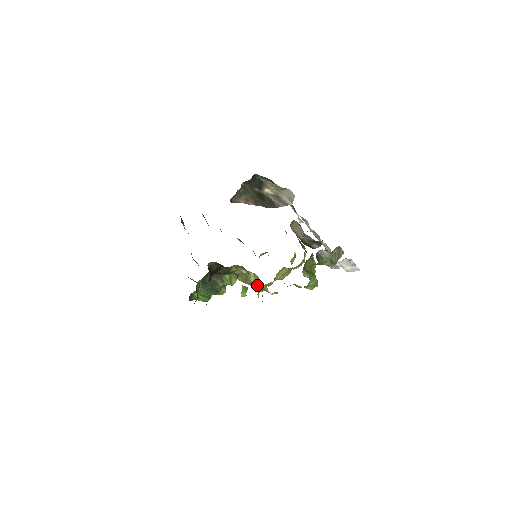
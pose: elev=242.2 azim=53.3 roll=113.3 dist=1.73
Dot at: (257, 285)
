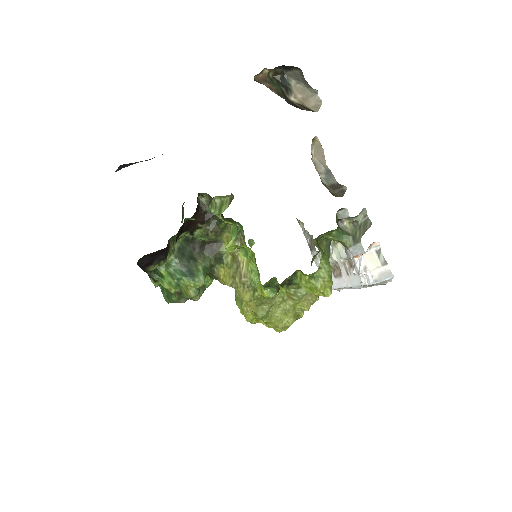
Dot at: (248, 281)
